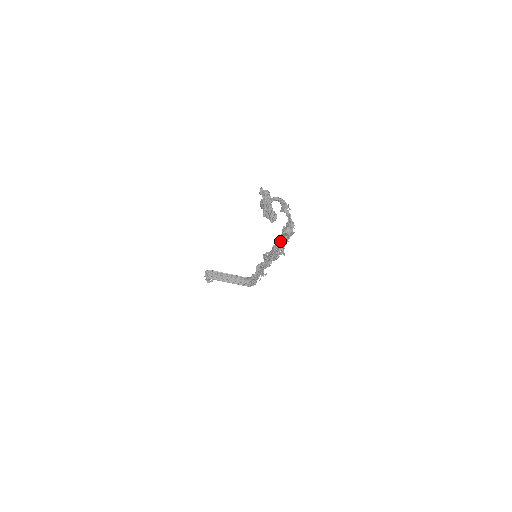
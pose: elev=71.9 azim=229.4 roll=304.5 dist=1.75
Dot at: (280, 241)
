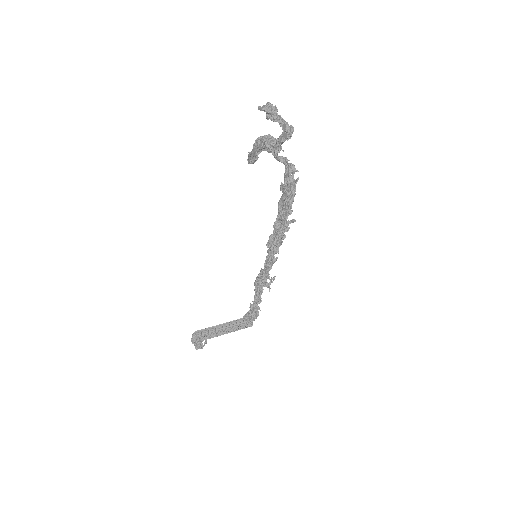
Dot at: (284, 203)
